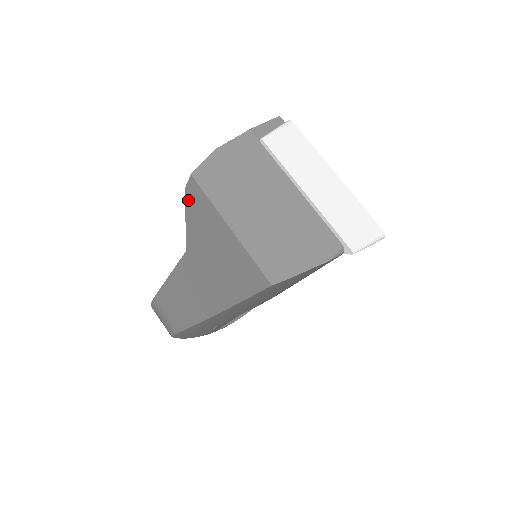
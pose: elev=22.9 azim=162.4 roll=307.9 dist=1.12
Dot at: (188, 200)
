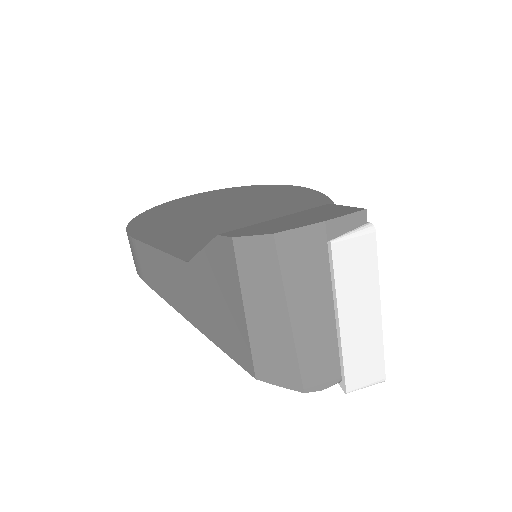
Dot at: (215, 245)
